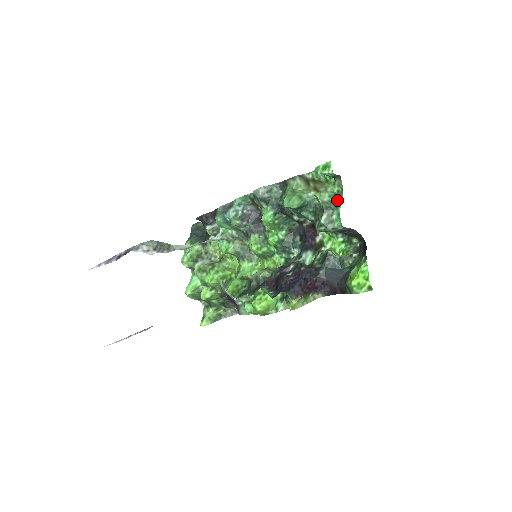
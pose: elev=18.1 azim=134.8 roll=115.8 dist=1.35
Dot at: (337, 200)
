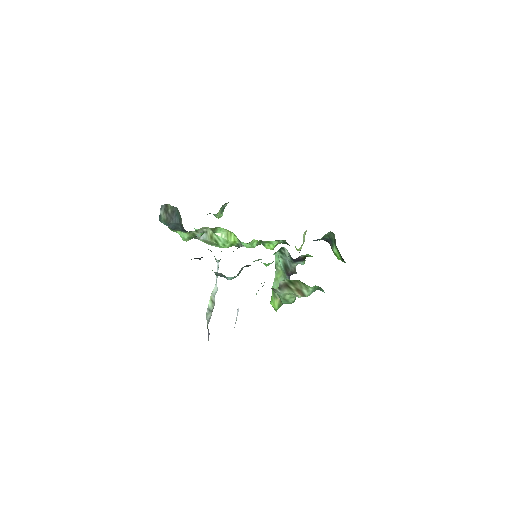
Dot at: (318, 287)
